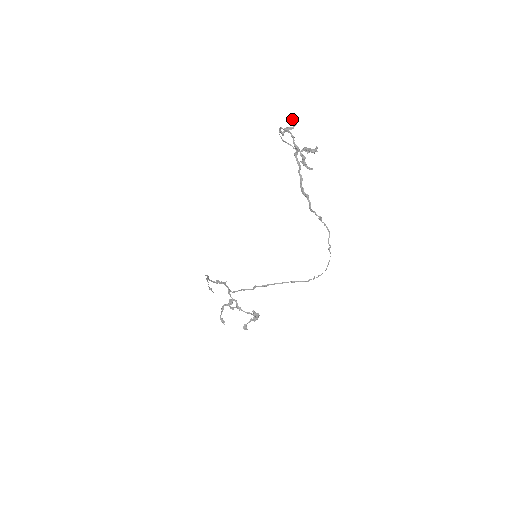
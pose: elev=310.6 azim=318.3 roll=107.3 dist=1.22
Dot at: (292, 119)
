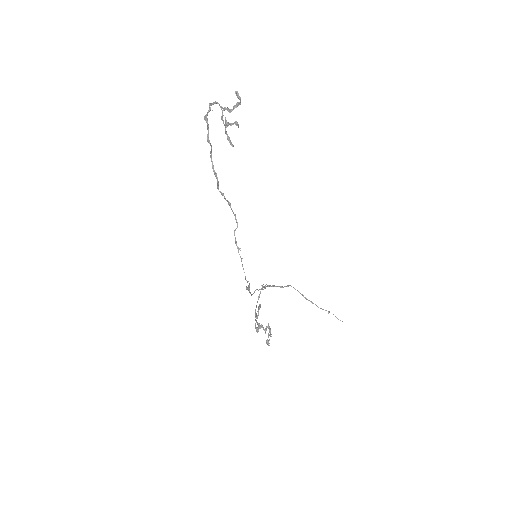
Dot at: (235, 92)
